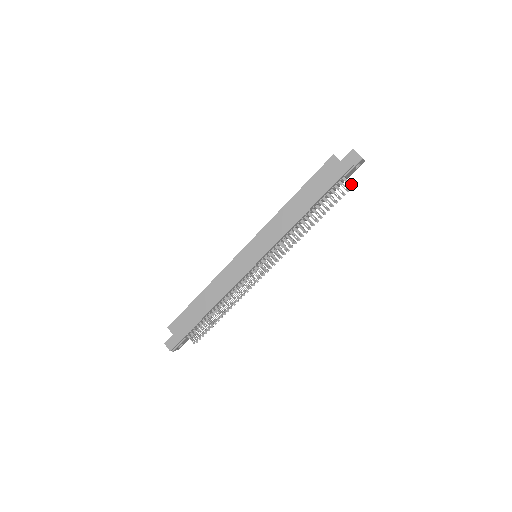
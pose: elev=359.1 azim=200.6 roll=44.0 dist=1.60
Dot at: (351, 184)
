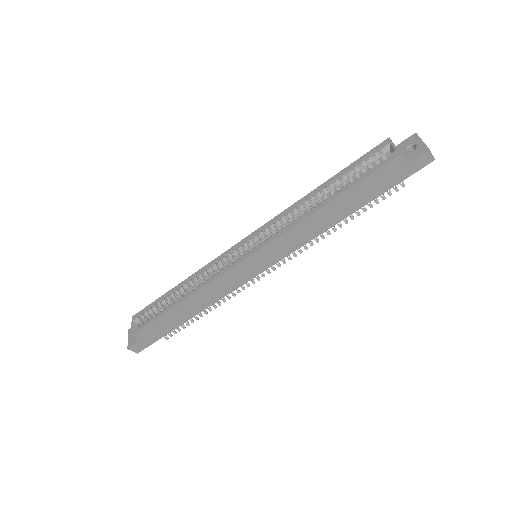
Dot at: (404, 184)
